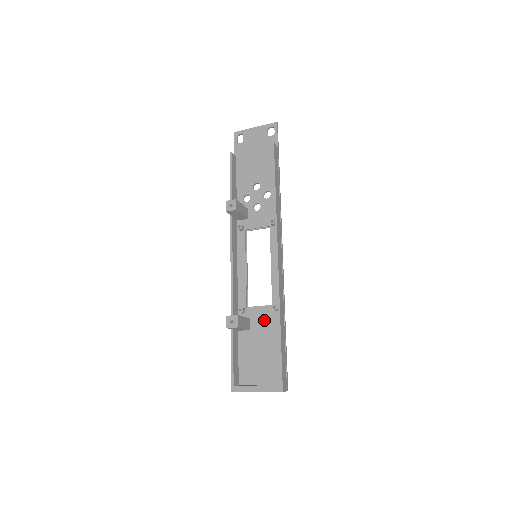
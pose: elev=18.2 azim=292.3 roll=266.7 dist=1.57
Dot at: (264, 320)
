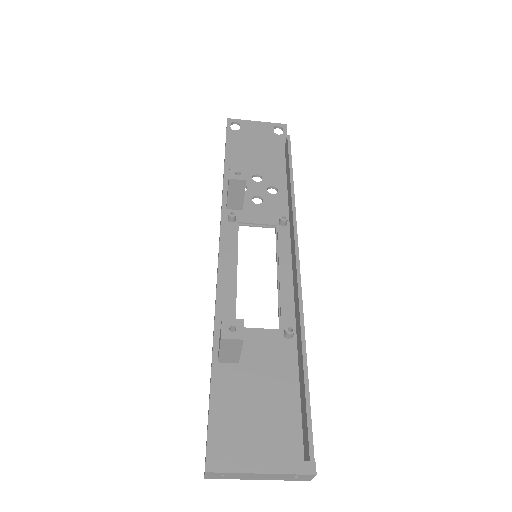
Dot at: (266, 350)
